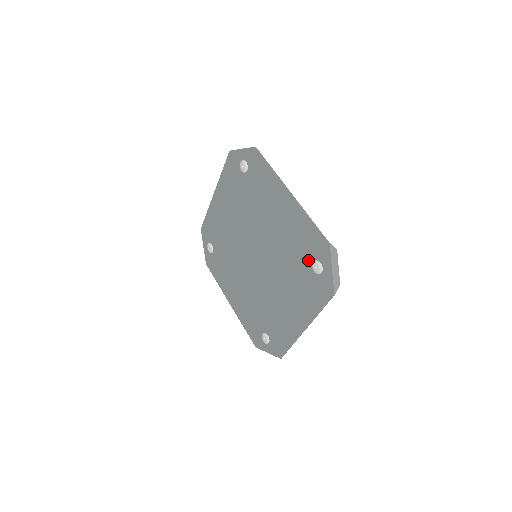
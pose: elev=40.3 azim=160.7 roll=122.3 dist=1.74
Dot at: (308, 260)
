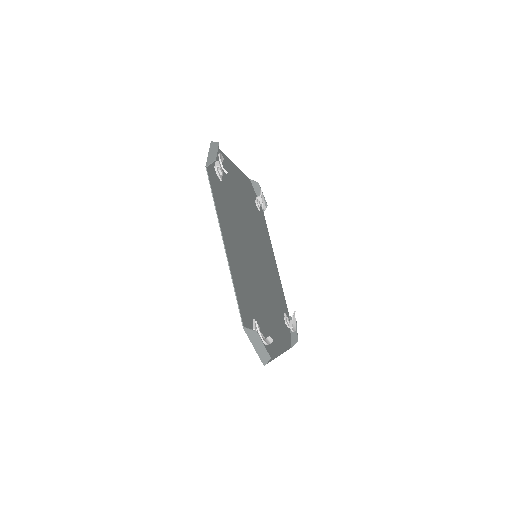
Dot at: (222, 181)
